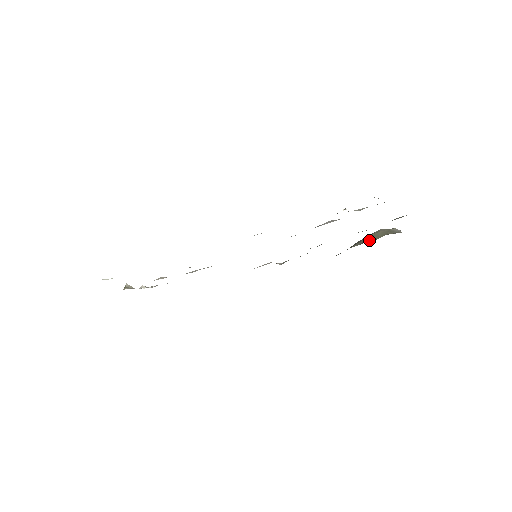
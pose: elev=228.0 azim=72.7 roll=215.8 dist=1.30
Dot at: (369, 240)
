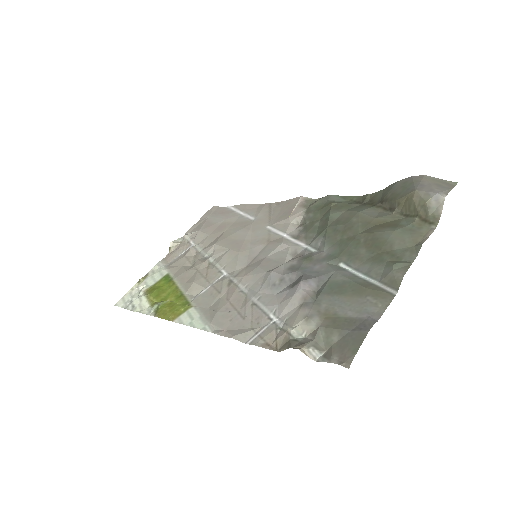
Dot at: (399, 208)
